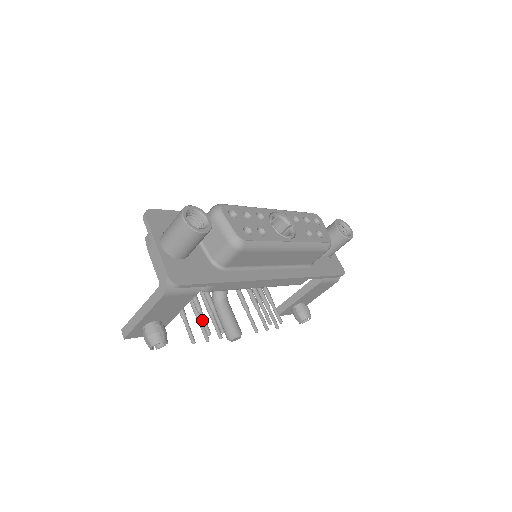
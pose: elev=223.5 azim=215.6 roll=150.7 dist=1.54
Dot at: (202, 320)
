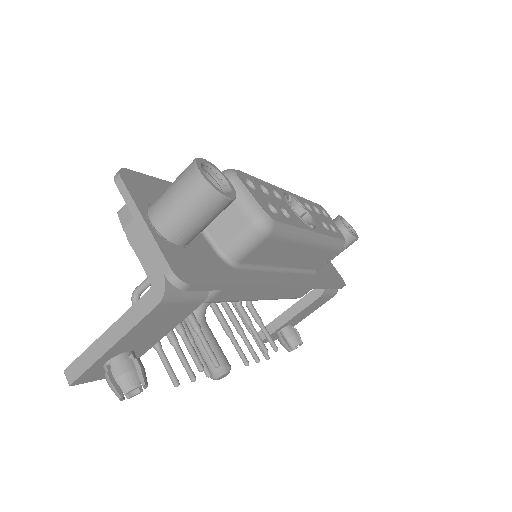
Dot at: (189, 349)
